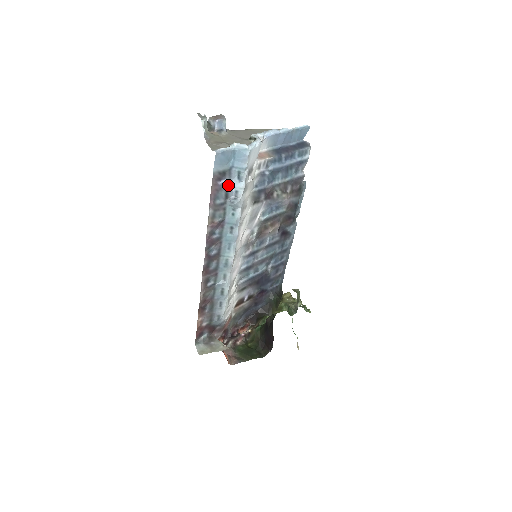
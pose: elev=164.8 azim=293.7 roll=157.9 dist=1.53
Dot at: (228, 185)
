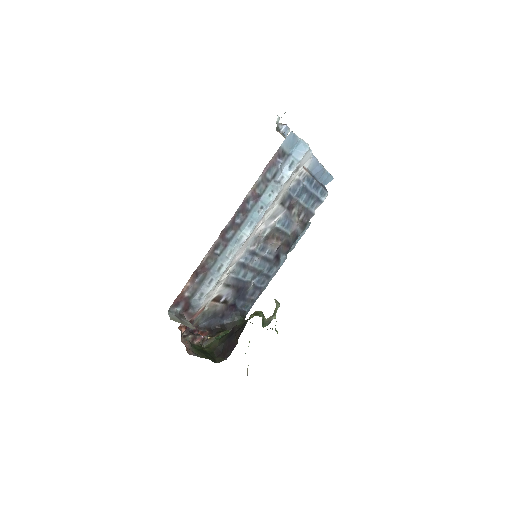
Dot at: (280, 167)
